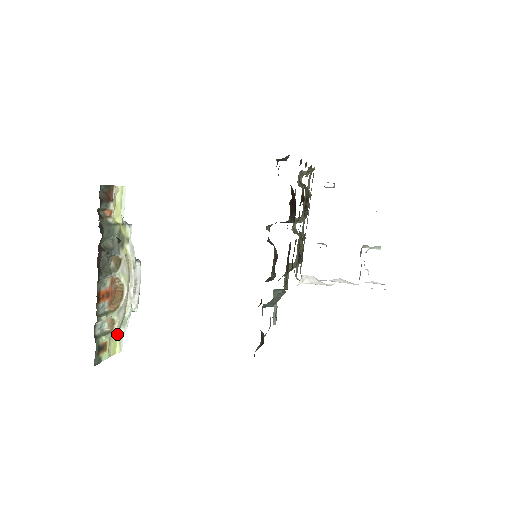
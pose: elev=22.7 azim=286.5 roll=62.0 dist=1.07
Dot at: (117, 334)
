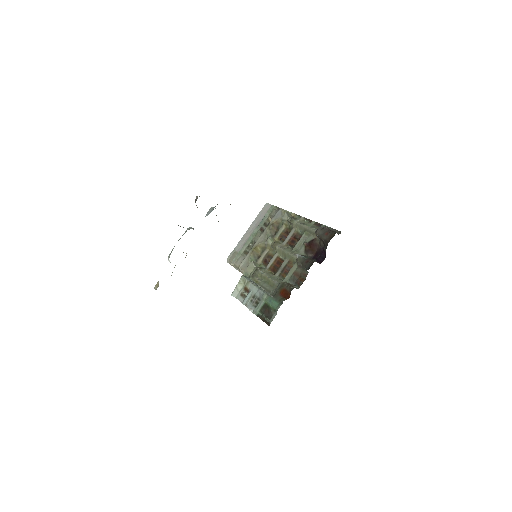
Dot at: occluded
